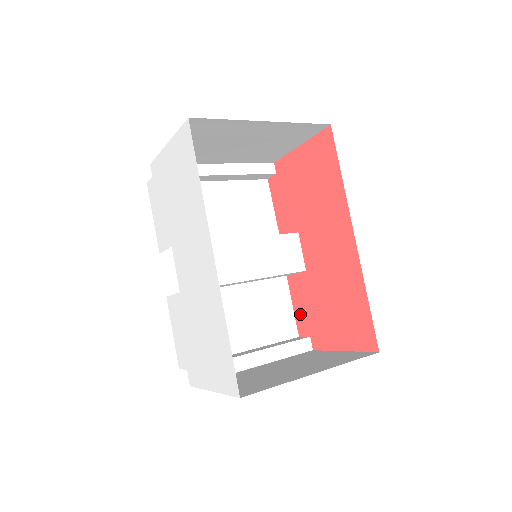
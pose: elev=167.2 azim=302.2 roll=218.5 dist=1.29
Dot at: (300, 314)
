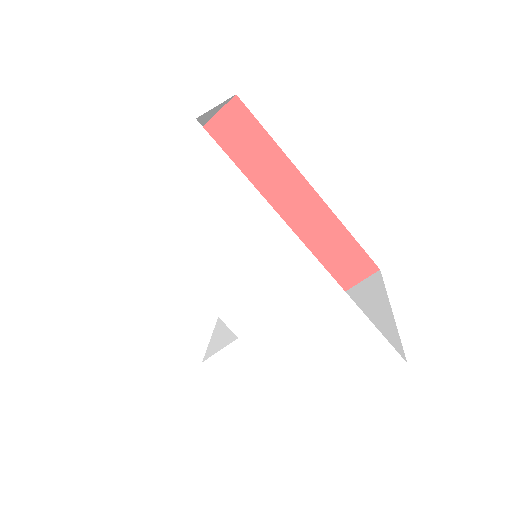
Dot at: occluded
